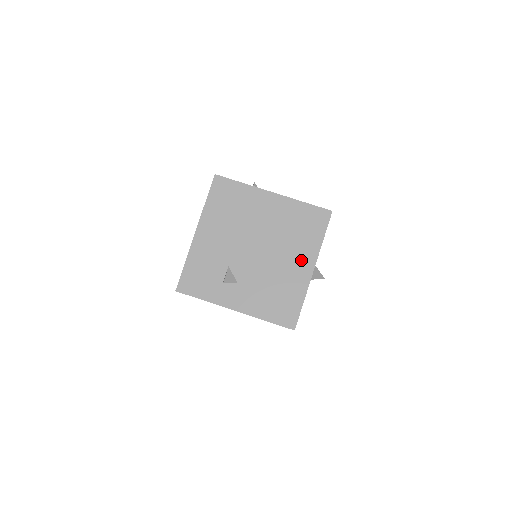
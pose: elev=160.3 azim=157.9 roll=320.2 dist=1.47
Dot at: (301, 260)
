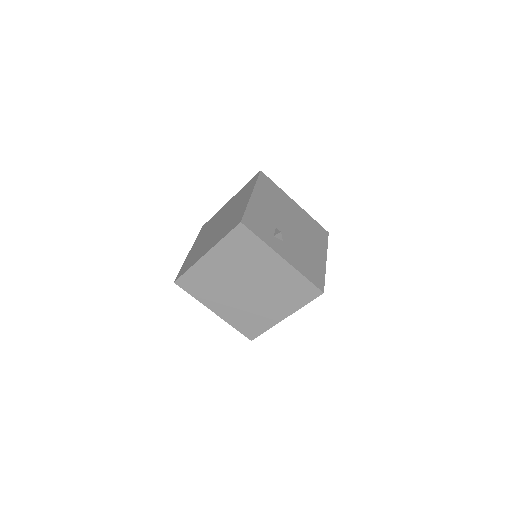
Dot at: (318, 250)
